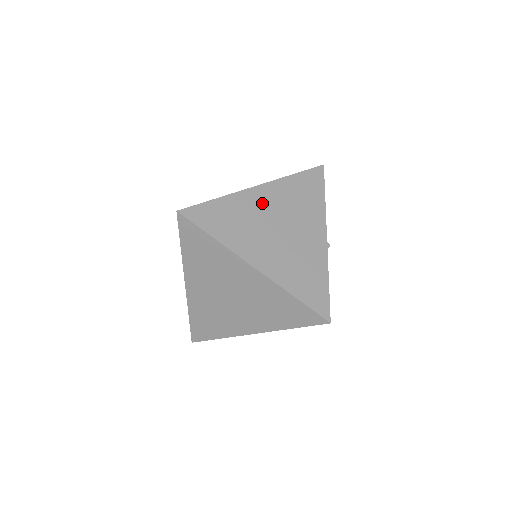
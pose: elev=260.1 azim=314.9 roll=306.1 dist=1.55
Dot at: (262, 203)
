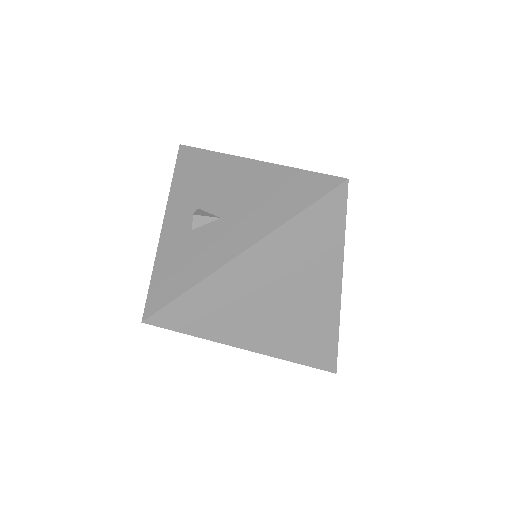
Dot at: occluded
